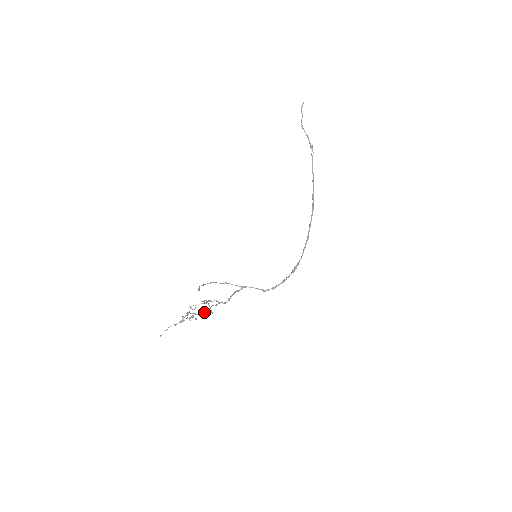
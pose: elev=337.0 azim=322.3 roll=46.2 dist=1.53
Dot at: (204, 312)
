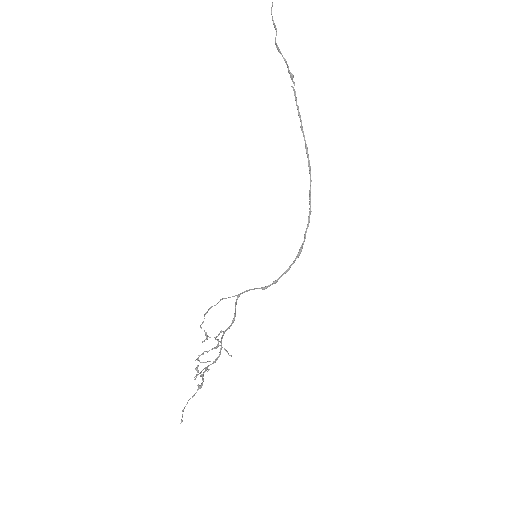
Dot at: occluded
